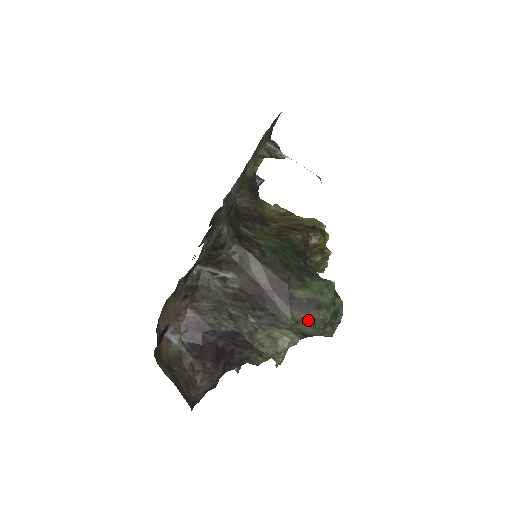
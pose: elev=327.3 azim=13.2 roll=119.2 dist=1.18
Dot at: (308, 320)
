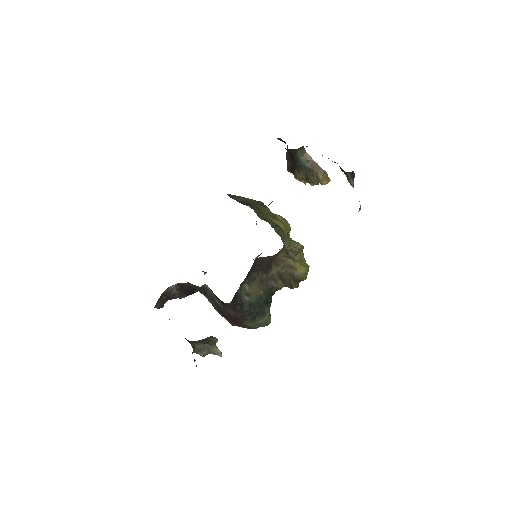
Dot at: (242, 327)
